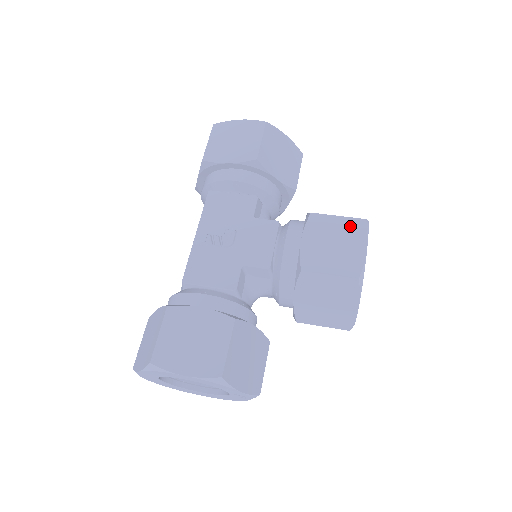
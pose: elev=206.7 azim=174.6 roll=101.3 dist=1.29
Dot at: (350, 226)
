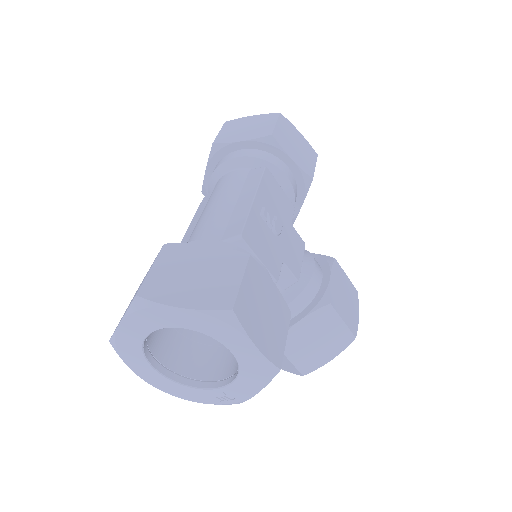
Dot at: (352, 290)
